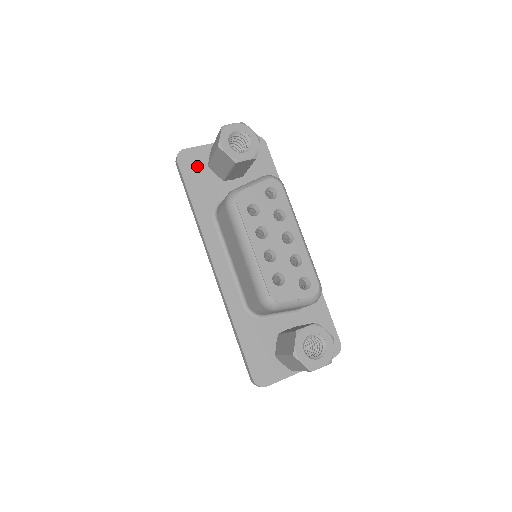
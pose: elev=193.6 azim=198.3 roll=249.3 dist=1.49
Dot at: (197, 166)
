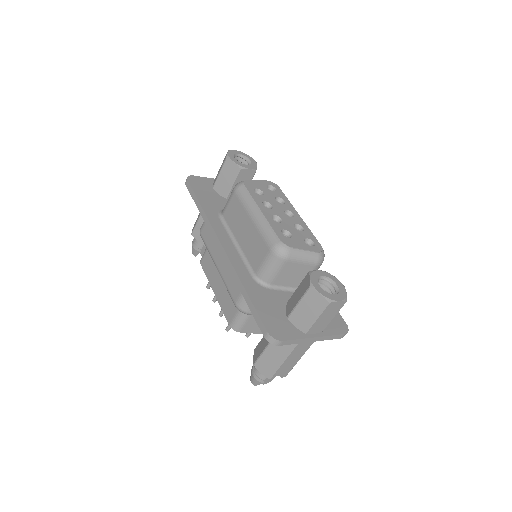
Dot at: (204, 186)
